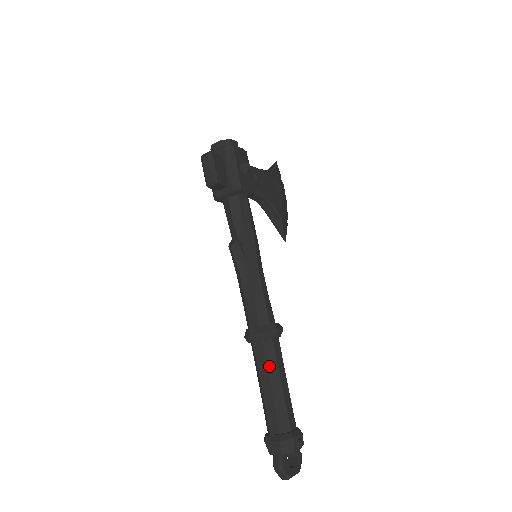
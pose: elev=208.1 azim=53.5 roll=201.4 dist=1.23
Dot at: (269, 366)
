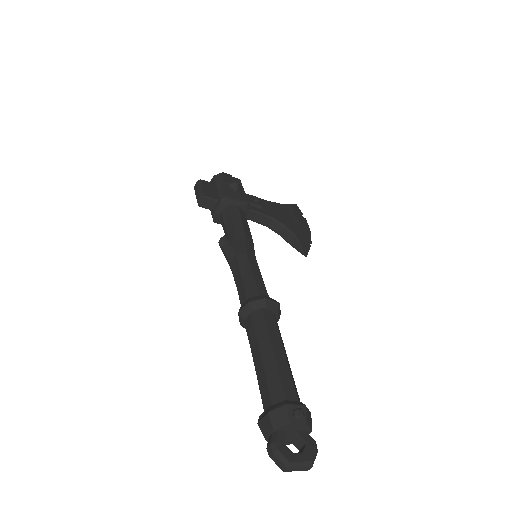
Dot at: (258, 336)
